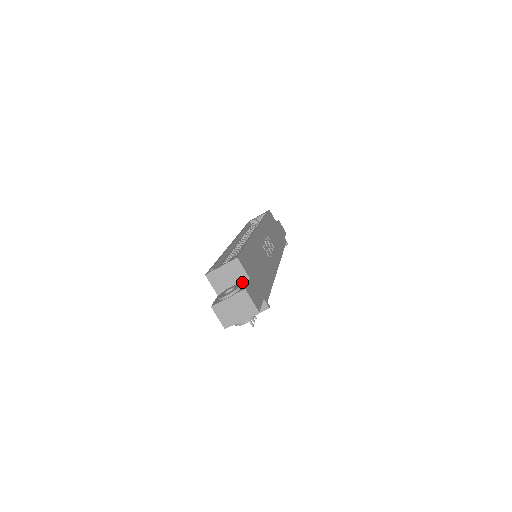
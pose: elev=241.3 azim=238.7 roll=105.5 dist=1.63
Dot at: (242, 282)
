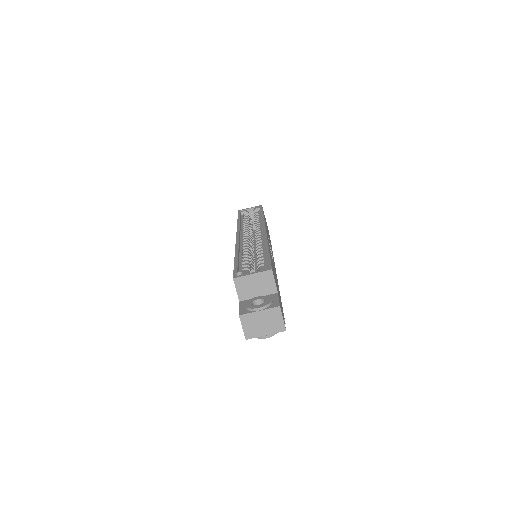
Dot at: (269, 294)
